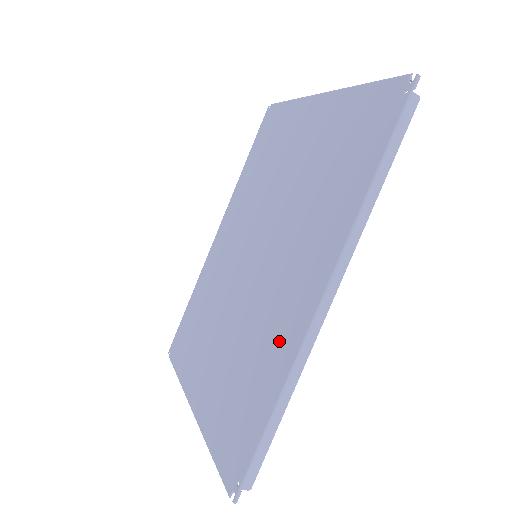
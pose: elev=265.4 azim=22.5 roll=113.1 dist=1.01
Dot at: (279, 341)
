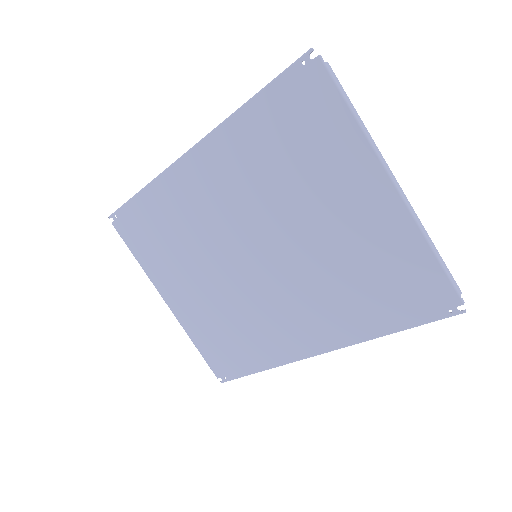
Dot at: (274, 344)
